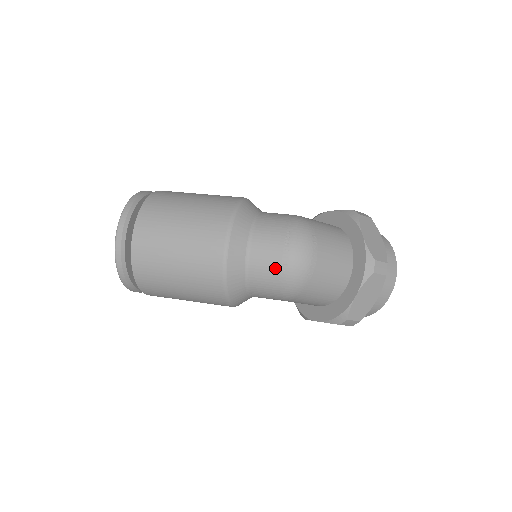
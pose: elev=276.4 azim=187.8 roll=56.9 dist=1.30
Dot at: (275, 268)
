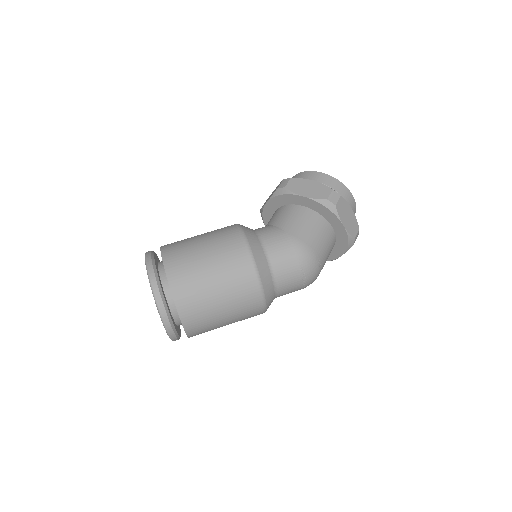
Dot at: (297, 290)
